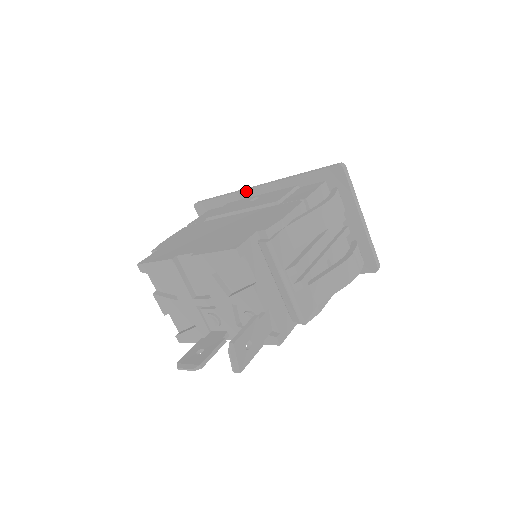
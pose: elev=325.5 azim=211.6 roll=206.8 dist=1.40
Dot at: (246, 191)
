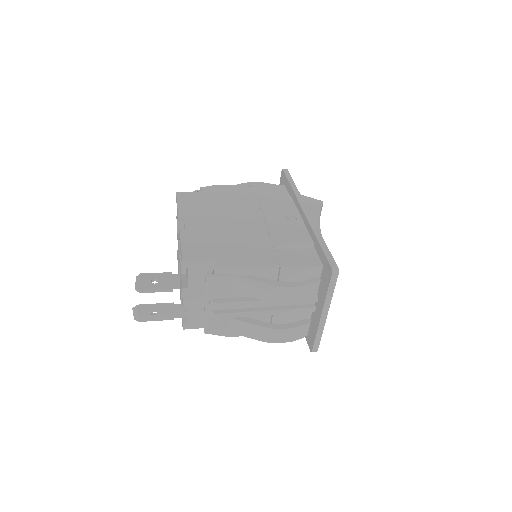
Dot at: (299, 204)
